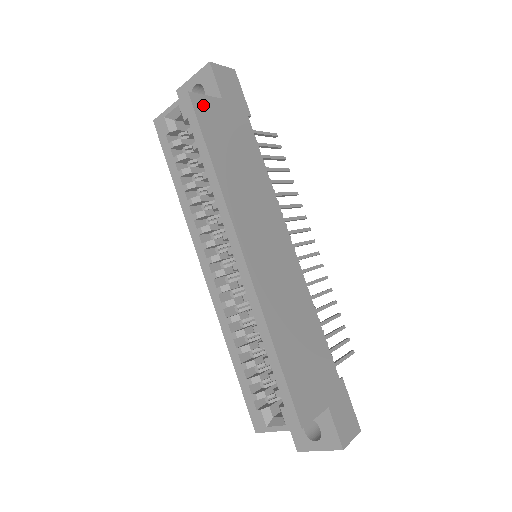
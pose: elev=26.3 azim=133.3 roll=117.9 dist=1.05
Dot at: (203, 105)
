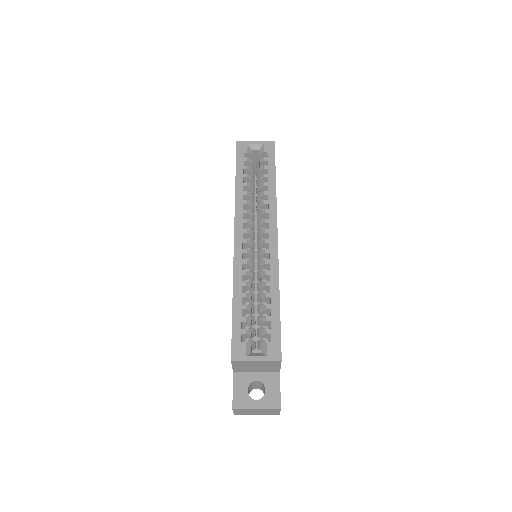
Dot at: occluded
